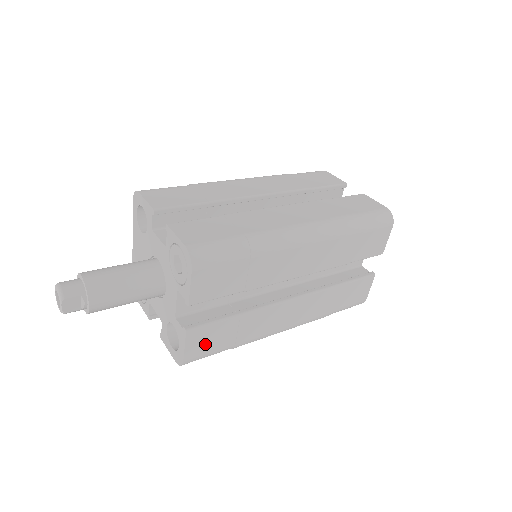
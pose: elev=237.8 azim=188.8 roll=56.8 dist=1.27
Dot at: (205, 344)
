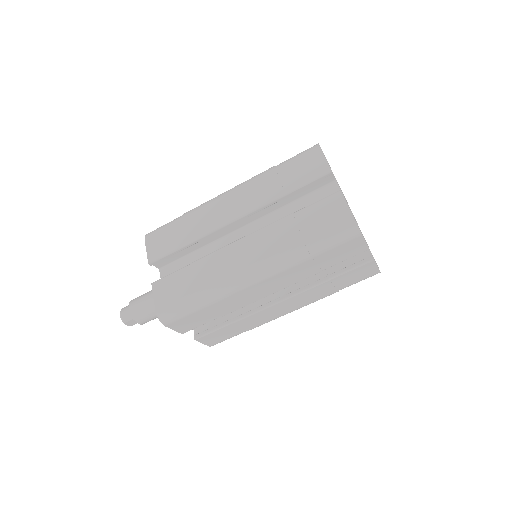
Dot at: (218, 338)
